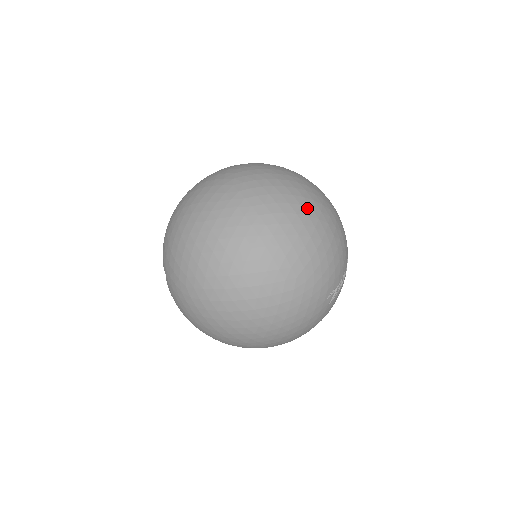
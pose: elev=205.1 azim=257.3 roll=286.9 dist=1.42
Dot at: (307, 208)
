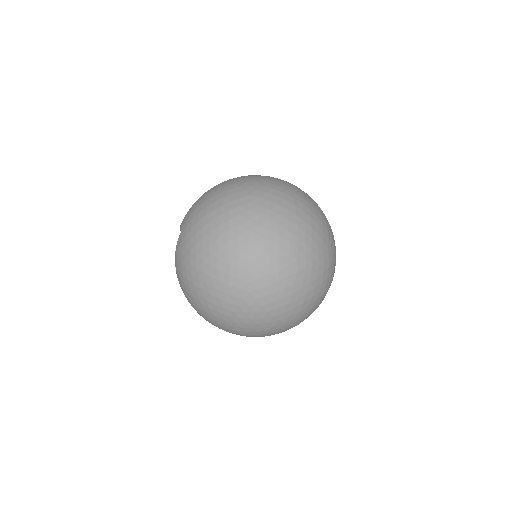
Dot at: (311, 292)
